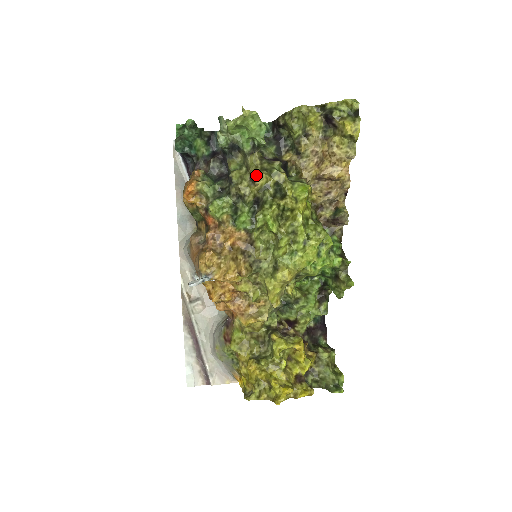
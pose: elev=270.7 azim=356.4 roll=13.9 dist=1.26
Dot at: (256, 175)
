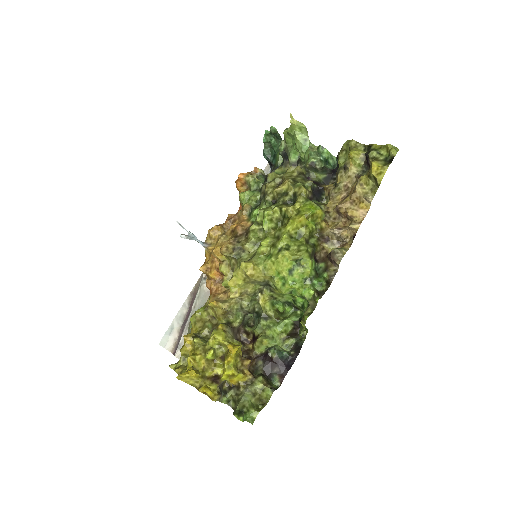
Dot at: (284, 181)
